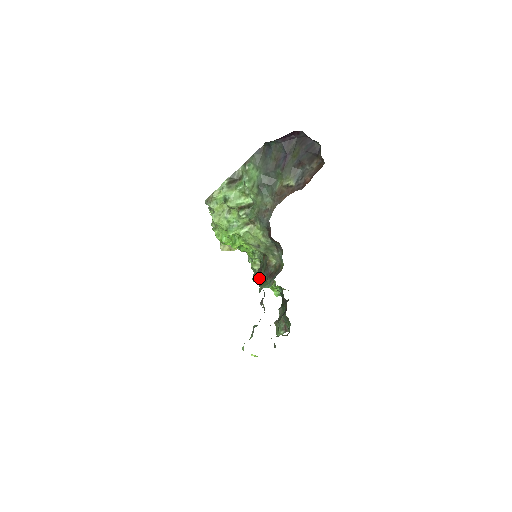
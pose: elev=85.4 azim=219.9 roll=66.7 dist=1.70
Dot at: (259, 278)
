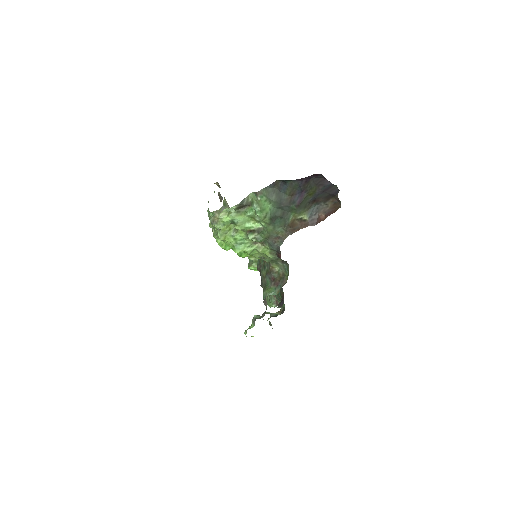
Dot at: (255, 268)
